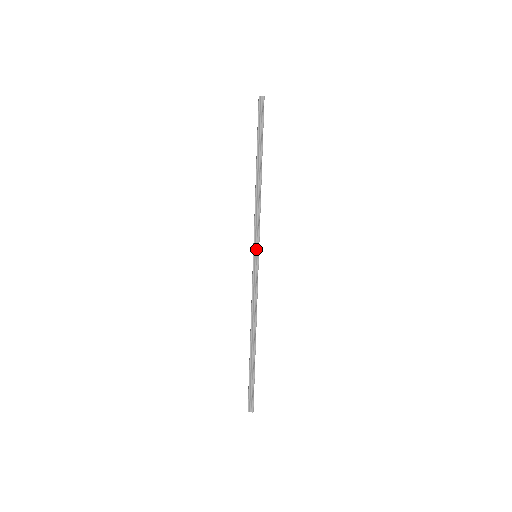
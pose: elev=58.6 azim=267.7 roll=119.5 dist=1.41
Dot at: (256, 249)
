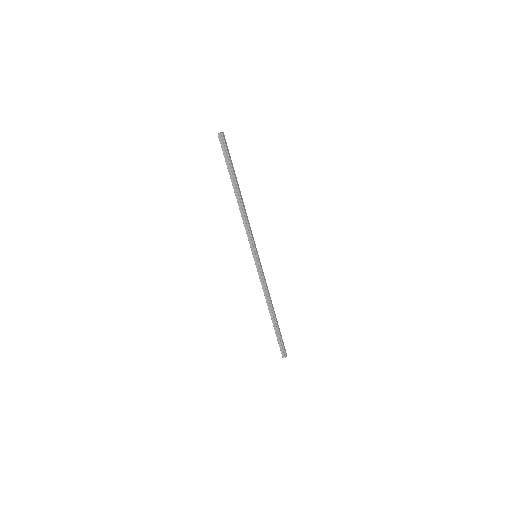
Dot at: (254, 252)
